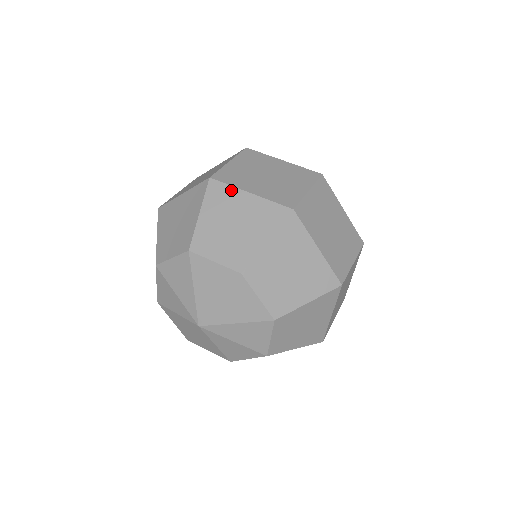
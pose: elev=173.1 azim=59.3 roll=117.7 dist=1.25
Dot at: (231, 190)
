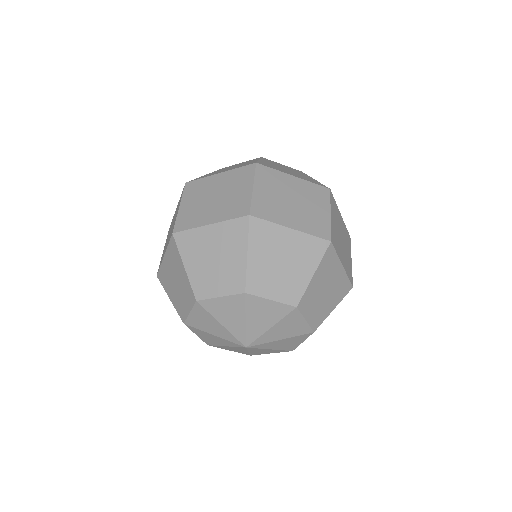
Dot at: (273, 227)
